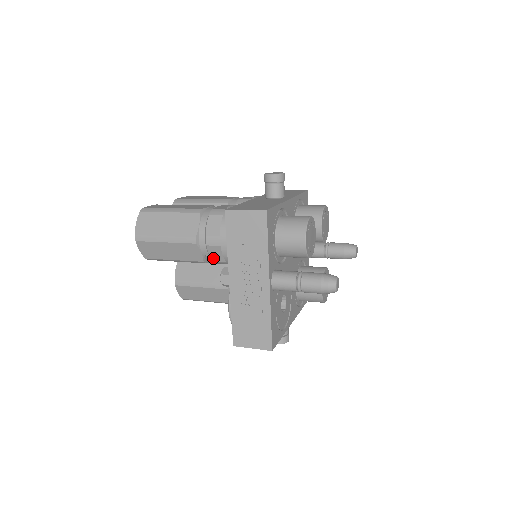
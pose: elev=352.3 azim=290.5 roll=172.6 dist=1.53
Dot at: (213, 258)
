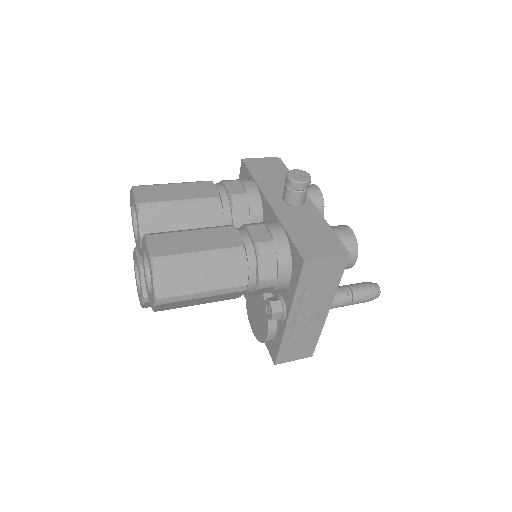
Dot at: (254, 294)
